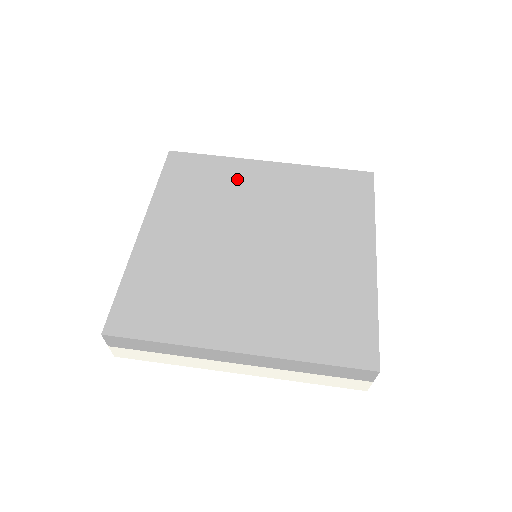
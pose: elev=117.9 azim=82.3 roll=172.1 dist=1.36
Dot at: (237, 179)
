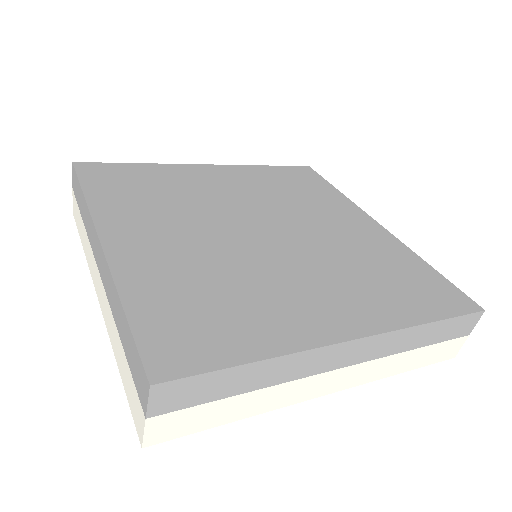
Dot at: (327, 206)
